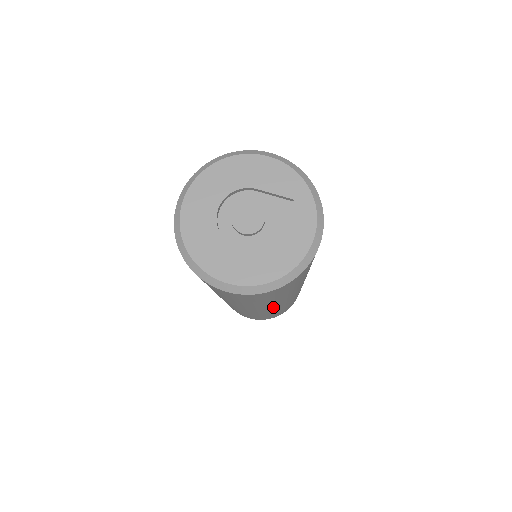
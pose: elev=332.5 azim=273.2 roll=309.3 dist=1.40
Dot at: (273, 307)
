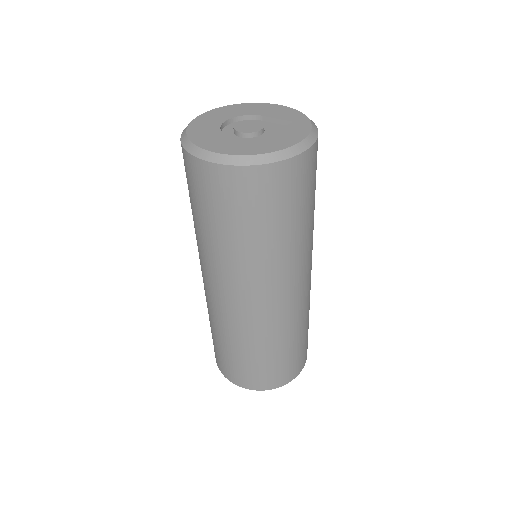
Dot at: (261, 295)
